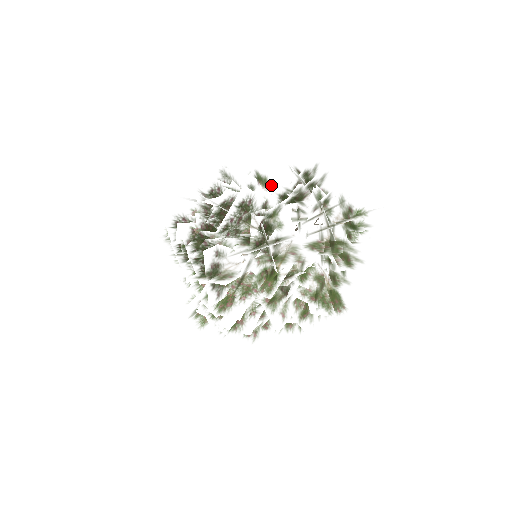
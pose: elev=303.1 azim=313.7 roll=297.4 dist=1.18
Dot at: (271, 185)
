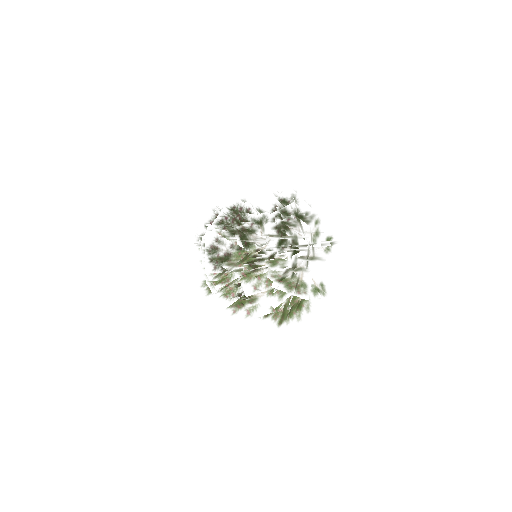
Dot at: occluded
